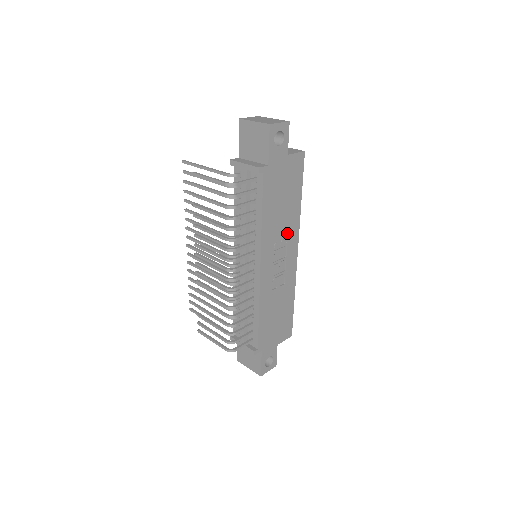
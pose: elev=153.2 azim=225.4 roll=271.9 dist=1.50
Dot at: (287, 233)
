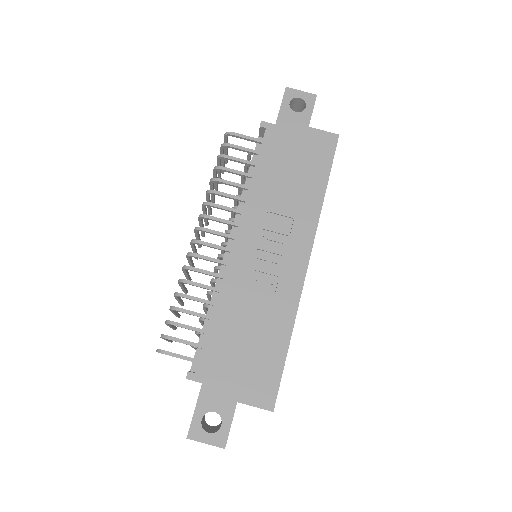
Dot at: (293, 221)
